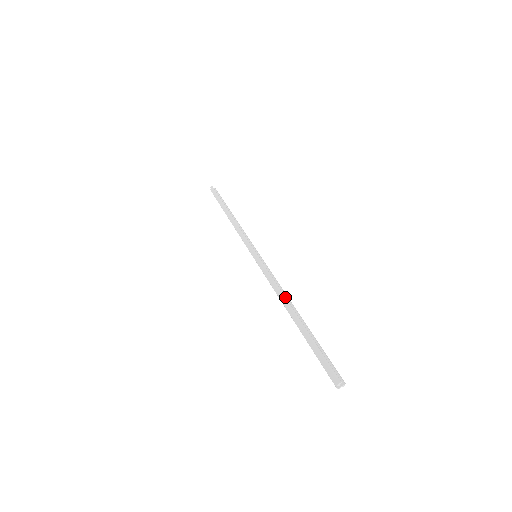
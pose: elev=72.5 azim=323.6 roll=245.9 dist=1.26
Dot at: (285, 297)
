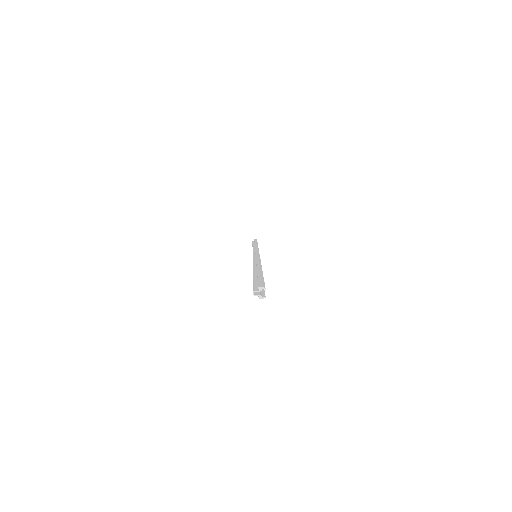
Dot at: occluded
